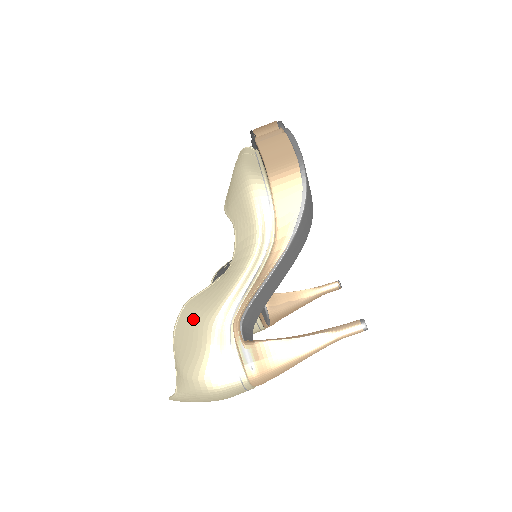
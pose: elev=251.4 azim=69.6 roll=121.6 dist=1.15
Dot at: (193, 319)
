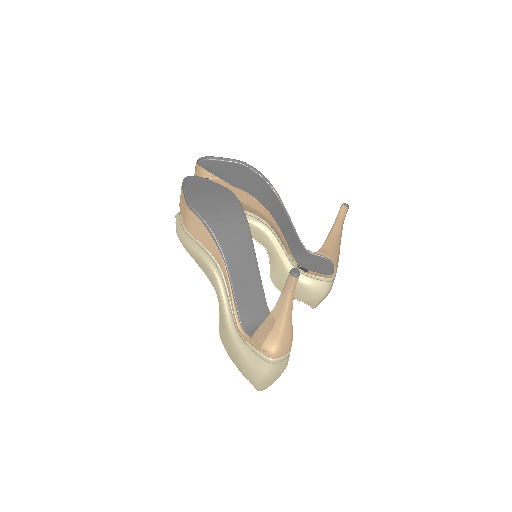
Dot at: (225, 342)
